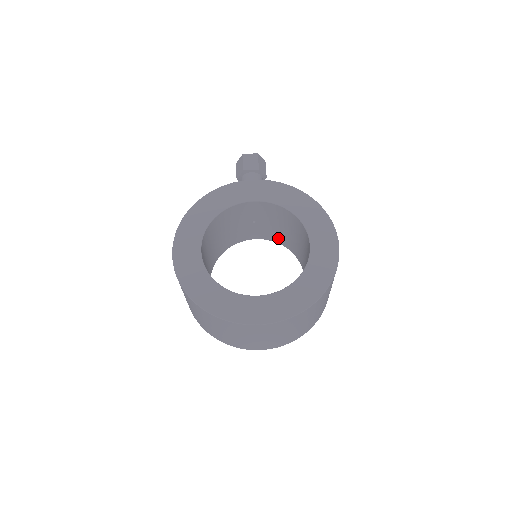
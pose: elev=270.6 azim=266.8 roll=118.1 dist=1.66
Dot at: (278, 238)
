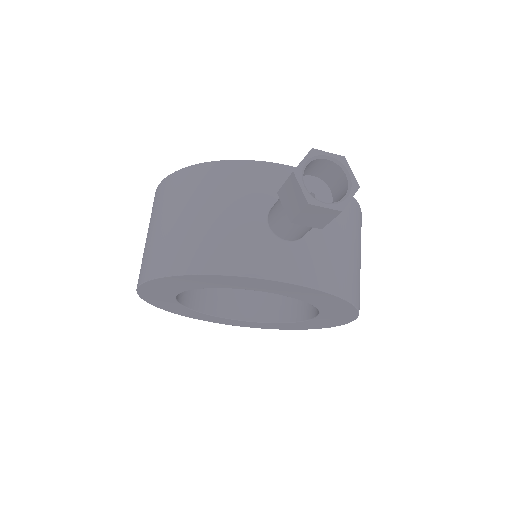
Dot at: occluded
